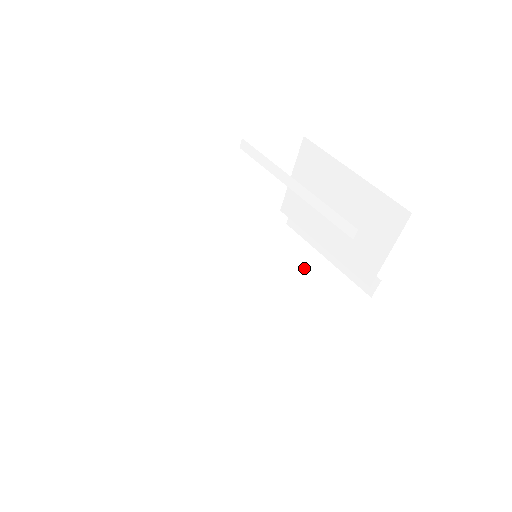
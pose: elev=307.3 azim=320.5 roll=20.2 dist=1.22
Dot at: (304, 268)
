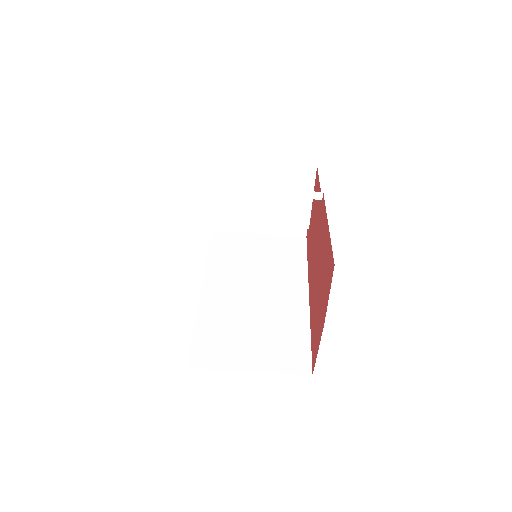
Dot at: (255, 249)
